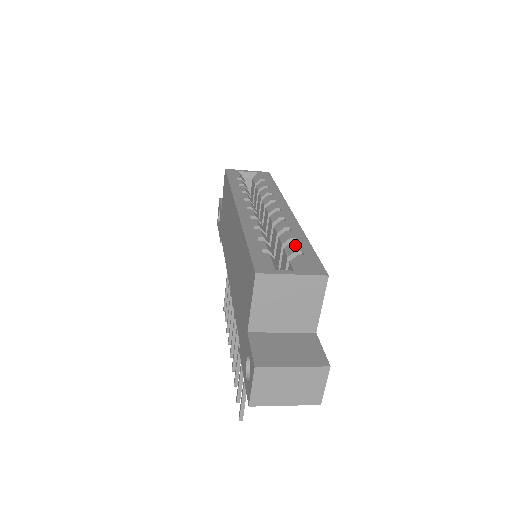
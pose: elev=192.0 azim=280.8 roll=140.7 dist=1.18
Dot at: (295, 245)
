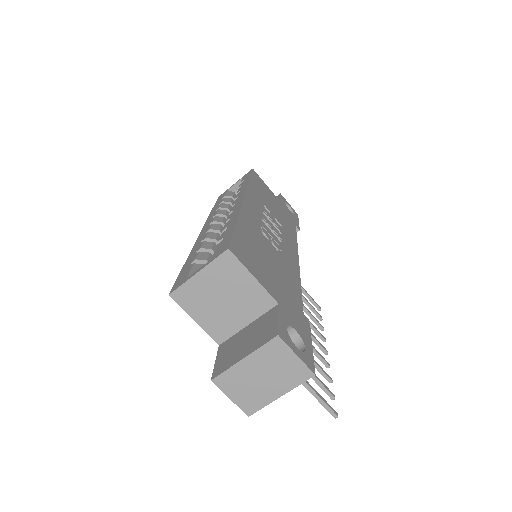
Dot at: (221, 236)
